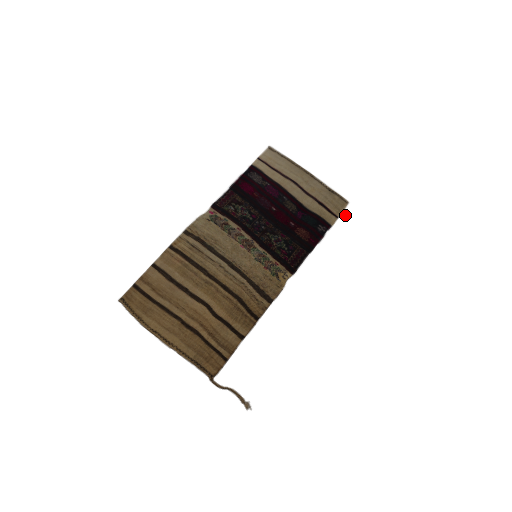
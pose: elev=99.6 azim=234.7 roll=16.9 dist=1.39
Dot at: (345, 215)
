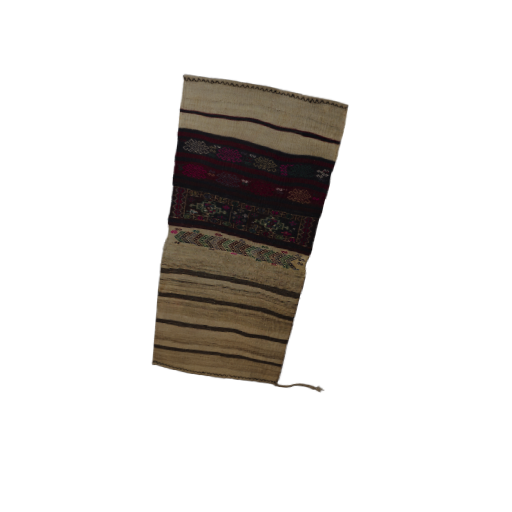
Dot at: (349, 132)
